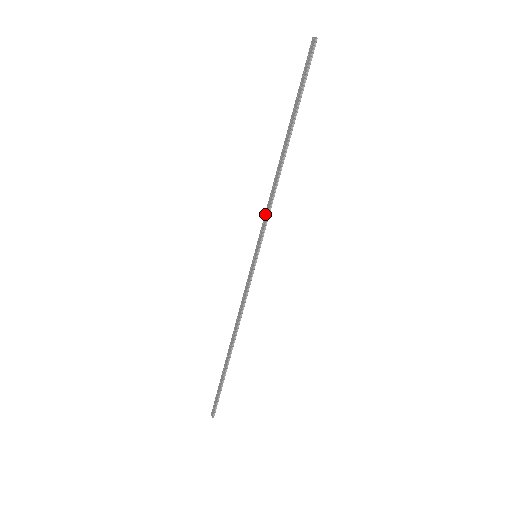
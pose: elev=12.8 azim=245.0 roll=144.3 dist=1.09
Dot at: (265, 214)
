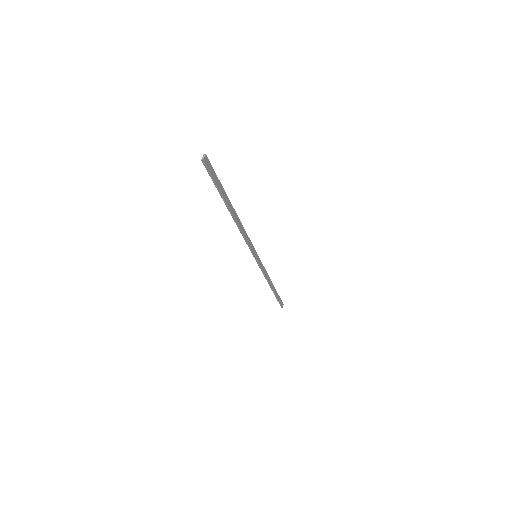
Dot at: (247, 239)
